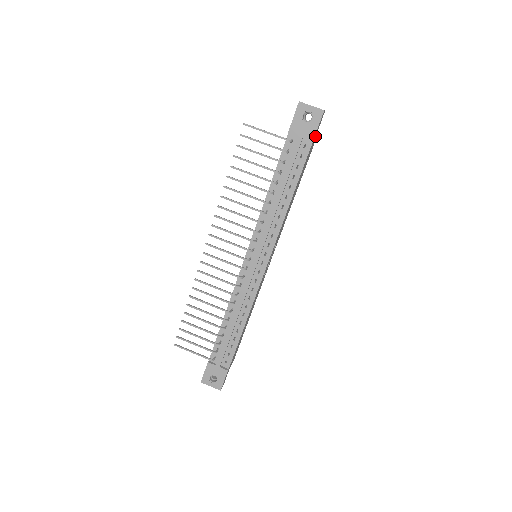
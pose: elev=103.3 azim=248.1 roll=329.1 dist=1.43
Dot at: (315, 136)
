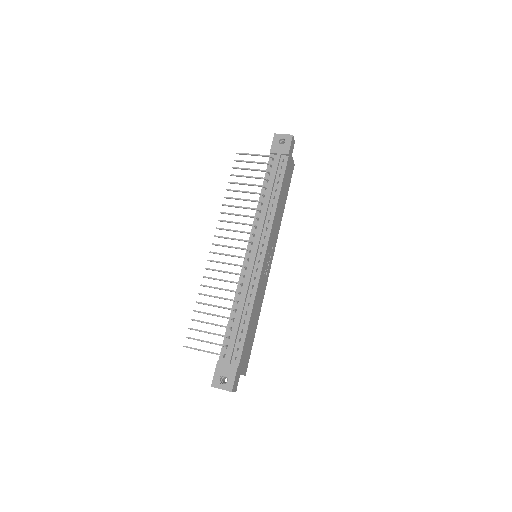
Dot at: (290, 157)
